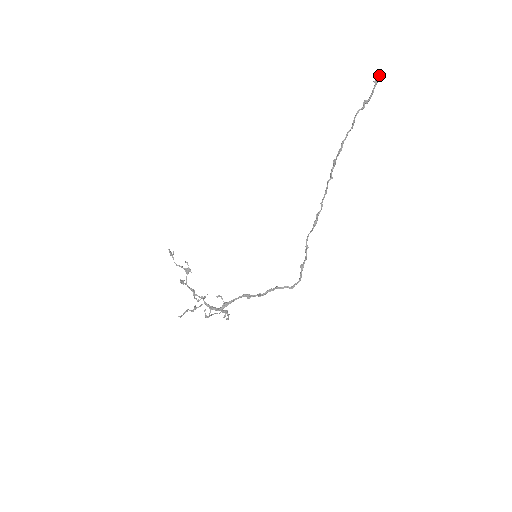
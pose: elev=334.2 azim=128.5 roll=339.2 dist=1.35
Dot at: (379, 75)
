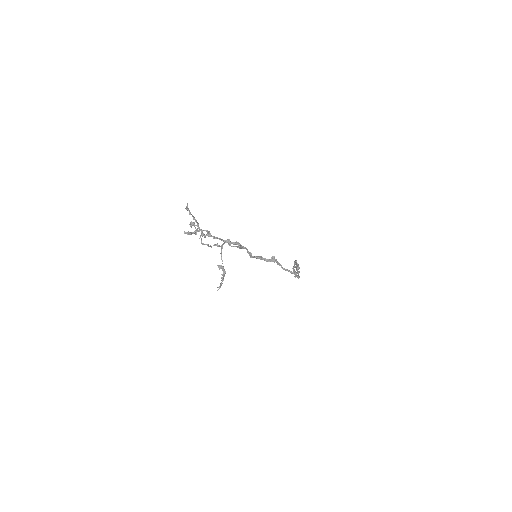
Dot at: occluded
